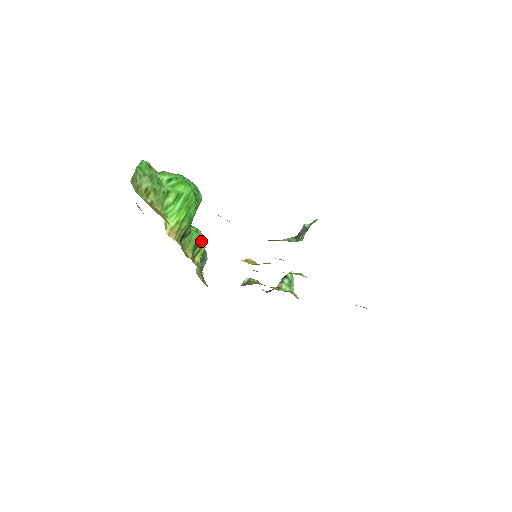
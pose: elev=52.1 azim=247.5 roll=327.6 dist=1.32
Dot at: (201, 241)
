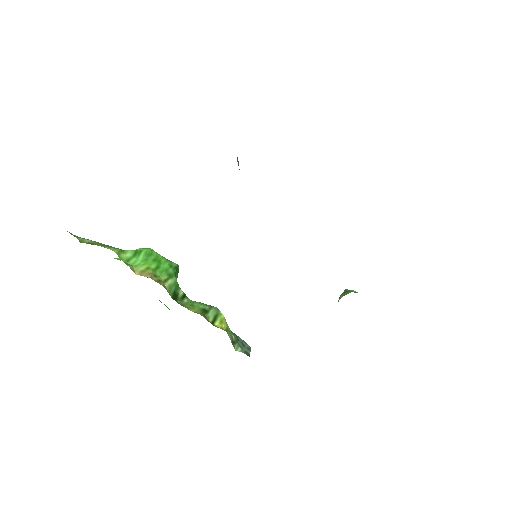
Dot at: (211, 308)
